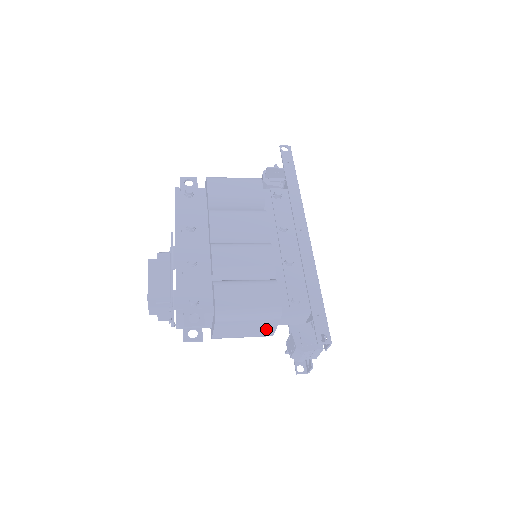
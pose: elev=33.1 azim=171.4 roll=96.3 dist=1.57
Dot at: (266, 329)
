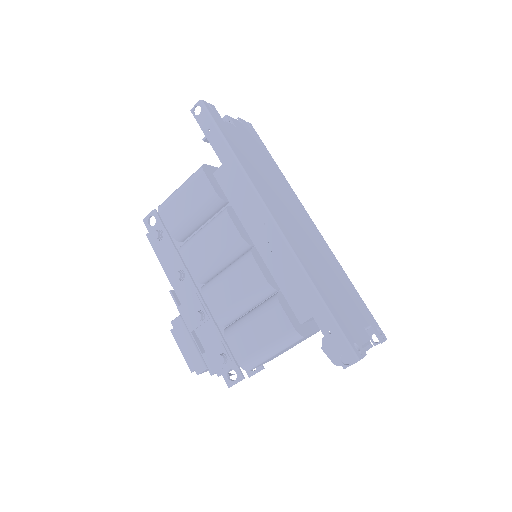
Dot at: (307, 337)
